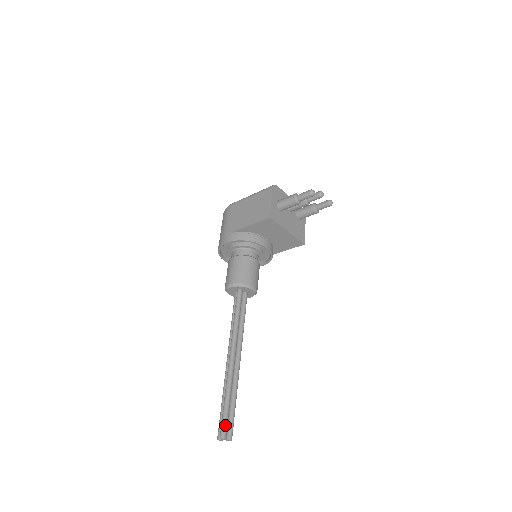
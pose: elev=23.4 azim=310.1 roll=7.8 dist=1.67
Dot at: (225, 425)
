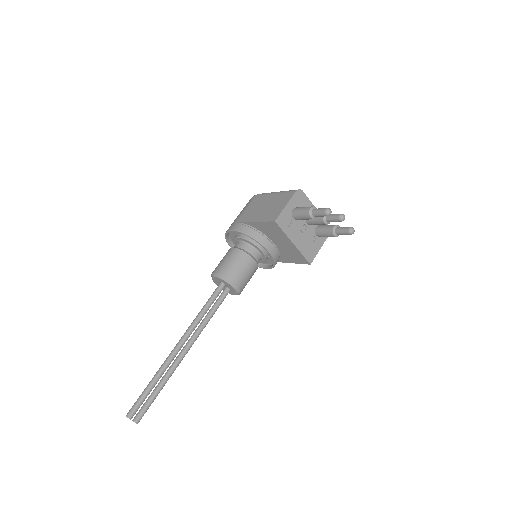
Dot at: (137, 406)
